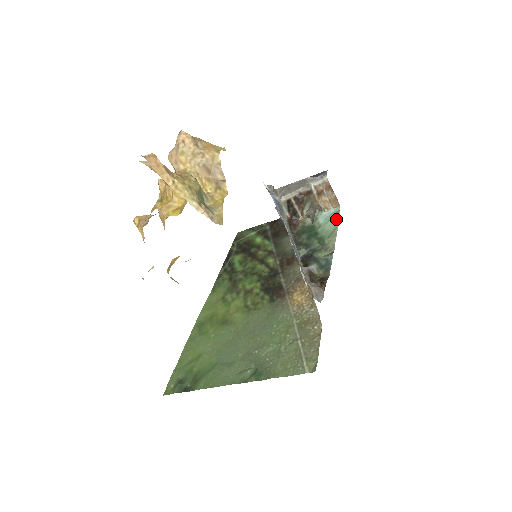
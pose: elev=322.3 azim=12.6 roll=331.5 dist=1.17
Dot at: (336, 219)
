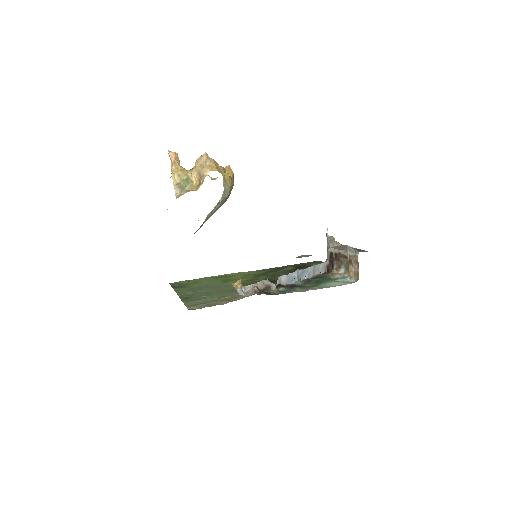
Dot at: (342, 284)
